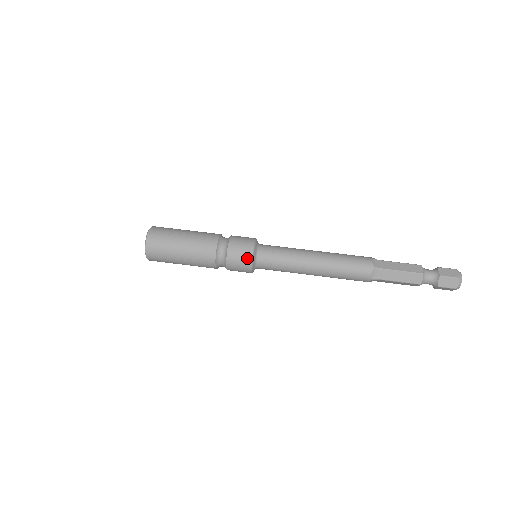
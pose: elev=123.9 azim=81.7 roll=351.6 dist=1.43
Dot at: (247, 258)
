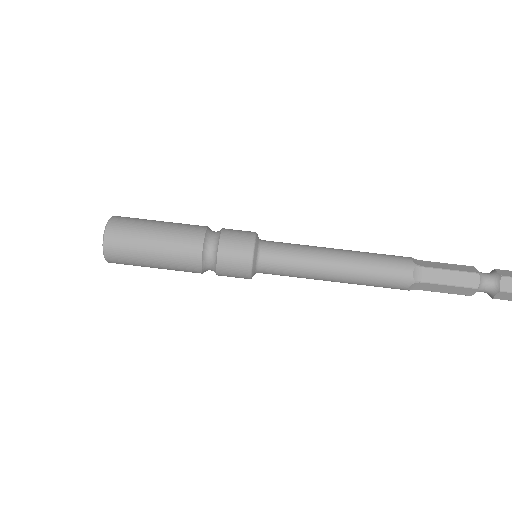
Dot at: (244, 273)
